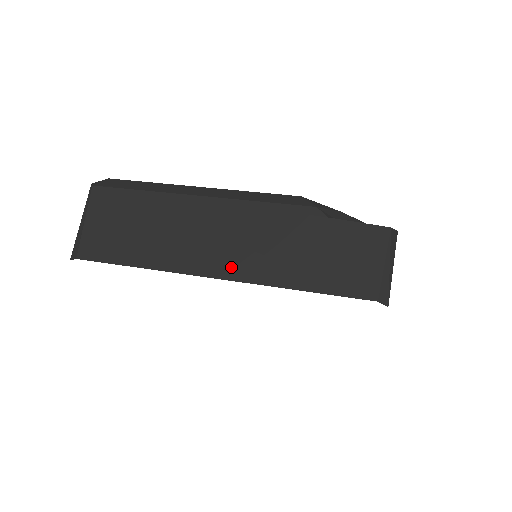
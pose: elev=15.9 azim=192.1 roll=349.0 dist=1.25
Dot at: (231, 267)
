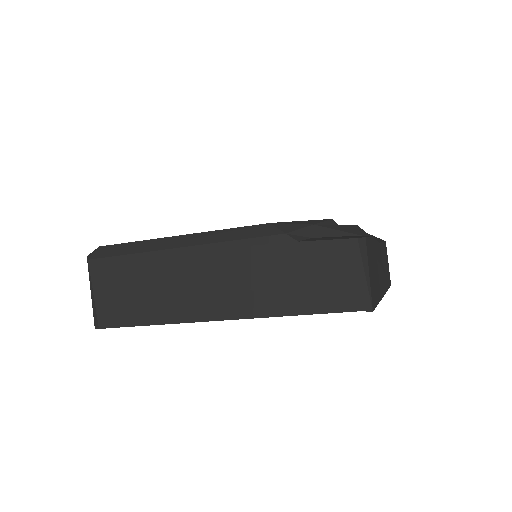
Dot at: (227, 308)
